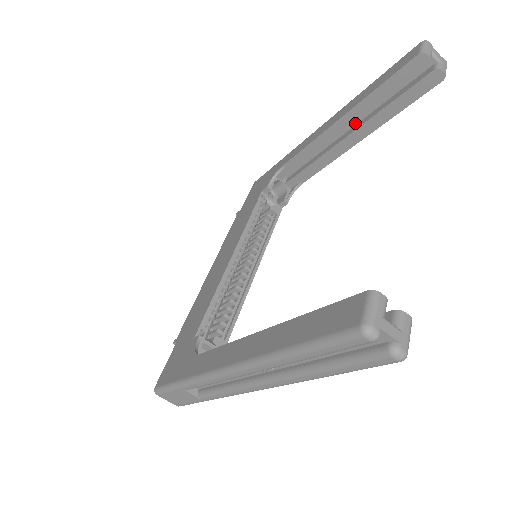
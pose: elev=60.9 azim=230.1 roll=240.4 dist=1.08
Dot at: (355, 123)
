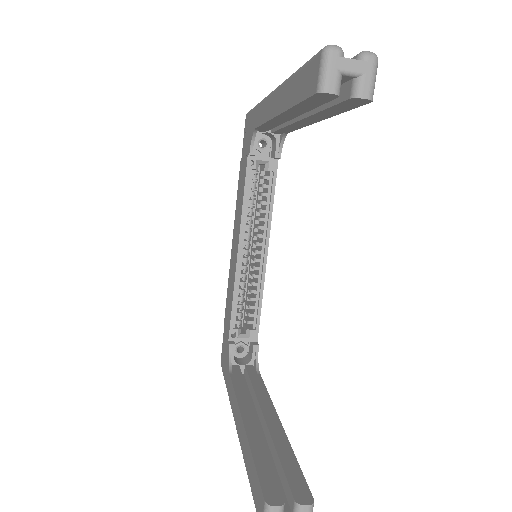
Dot at: occluded
